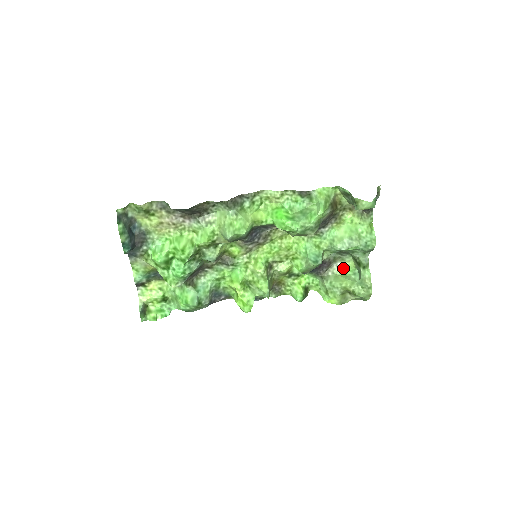
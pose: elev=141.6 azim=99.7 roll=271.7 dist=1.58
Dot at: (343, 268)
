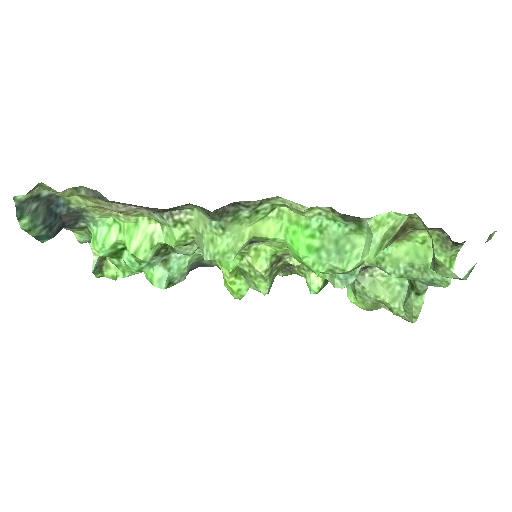
Dot at: occluded
